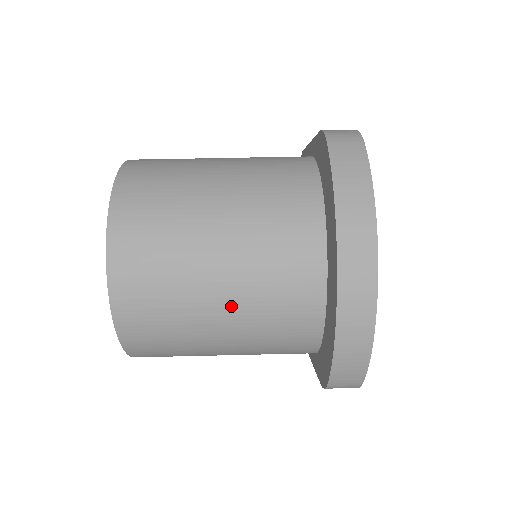
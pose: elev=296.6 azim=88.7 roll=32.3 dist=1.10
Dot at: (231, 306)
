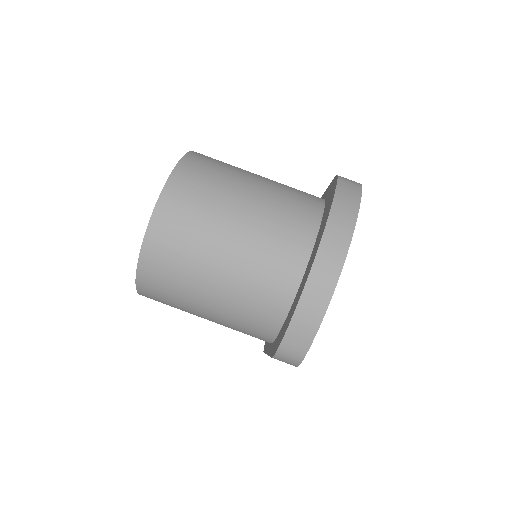
Dot at: (231, 261)
